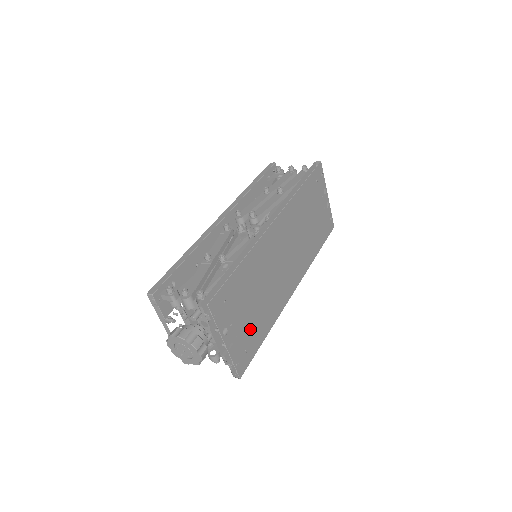
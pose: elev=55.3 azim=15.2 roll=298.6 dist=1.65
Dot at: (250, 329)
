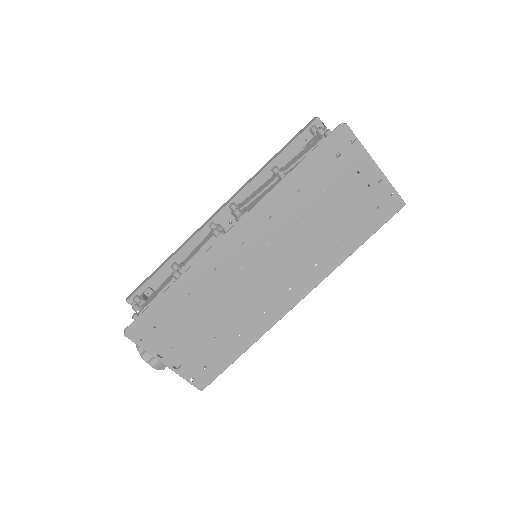
Dot at: (208, 348)
